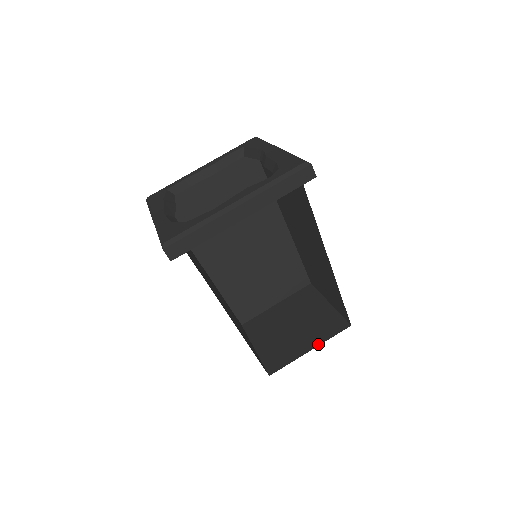
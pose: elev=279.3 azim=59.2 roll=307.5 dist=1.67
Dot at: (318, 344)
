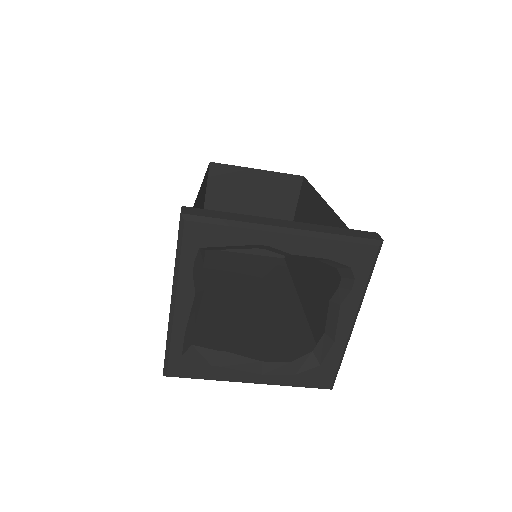
Dot at: (294, 211)
